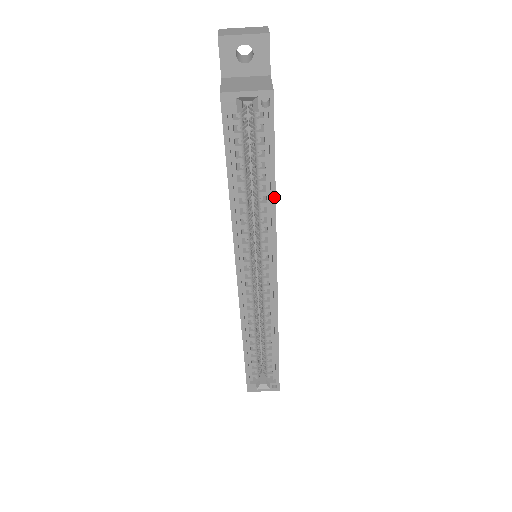
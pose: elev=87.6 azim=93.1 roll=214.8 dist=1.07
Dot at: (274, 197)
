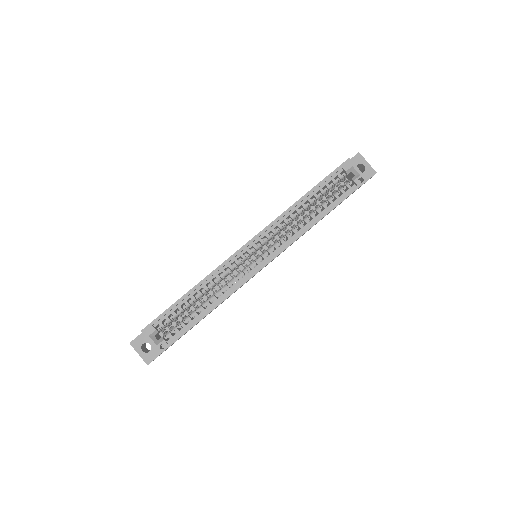
Dot at: (317, 221)
